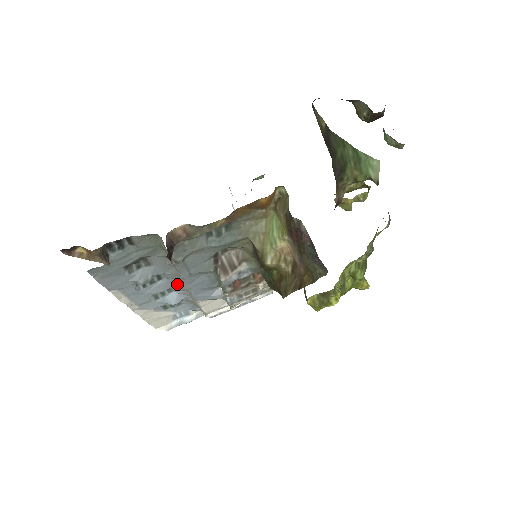
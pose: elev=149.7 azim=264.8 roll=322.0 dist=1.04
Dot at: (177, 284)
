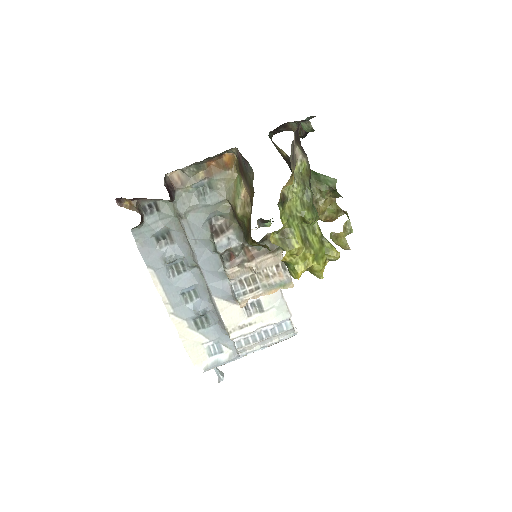
Dot at: (199, 281)
